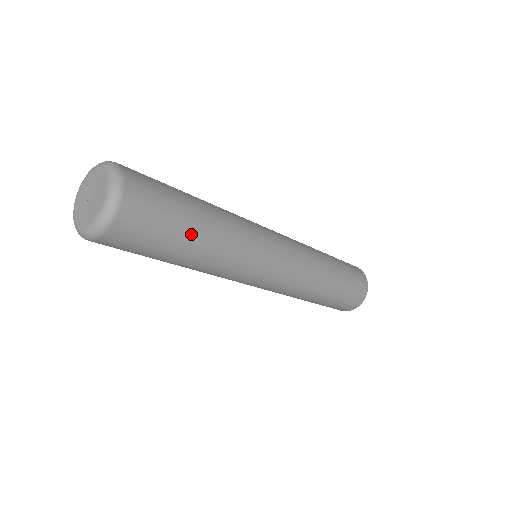
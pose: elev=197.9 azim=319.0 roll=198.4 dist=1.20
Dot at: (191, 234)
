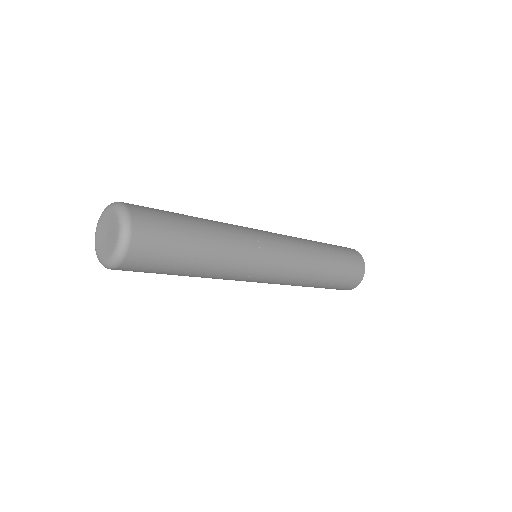
Dot at: (194, 232)
